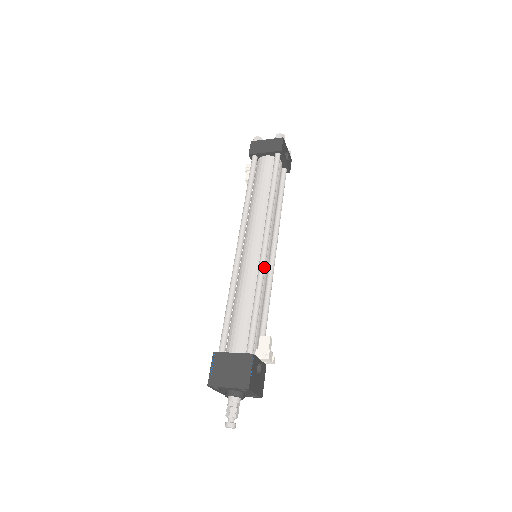
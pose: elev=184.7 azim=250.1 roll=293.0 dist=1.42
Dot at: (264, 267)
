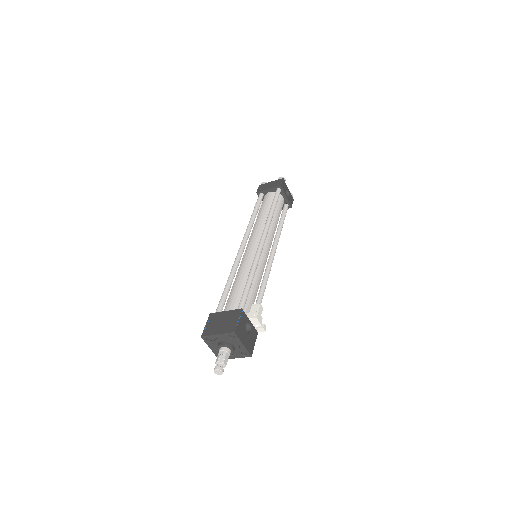
Dot at: (259, 256)
